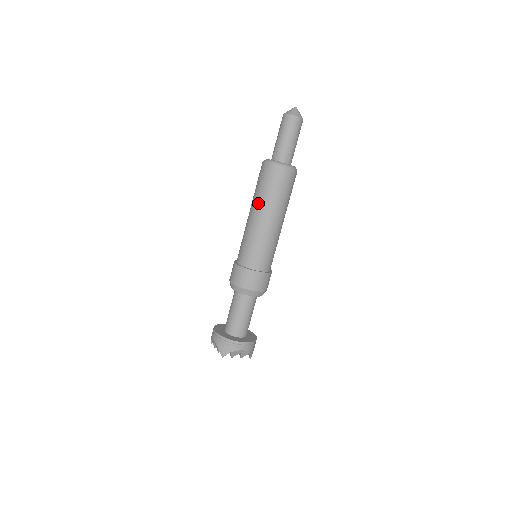
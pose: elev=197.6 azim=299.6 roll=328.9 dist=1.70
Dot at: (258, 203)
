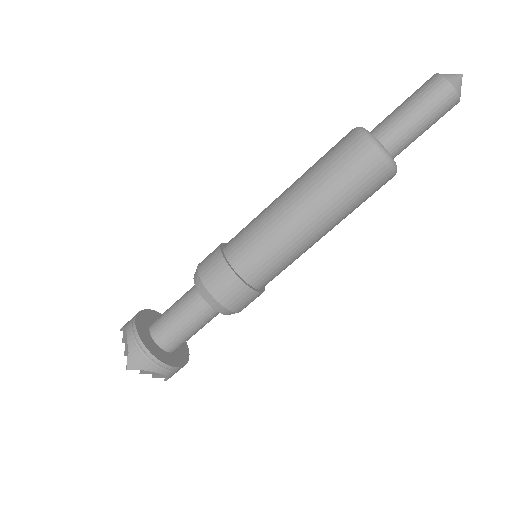
Dot at: (312, 190)
